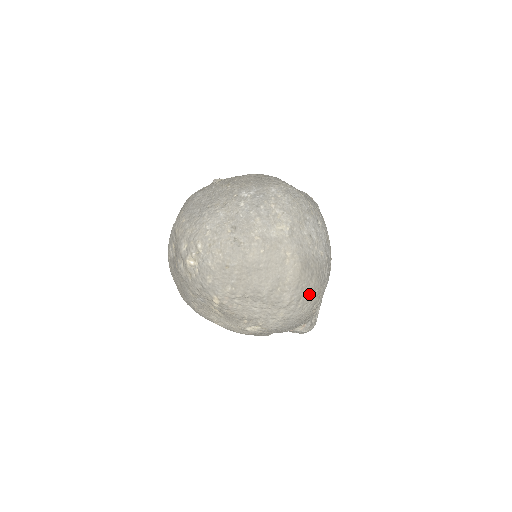
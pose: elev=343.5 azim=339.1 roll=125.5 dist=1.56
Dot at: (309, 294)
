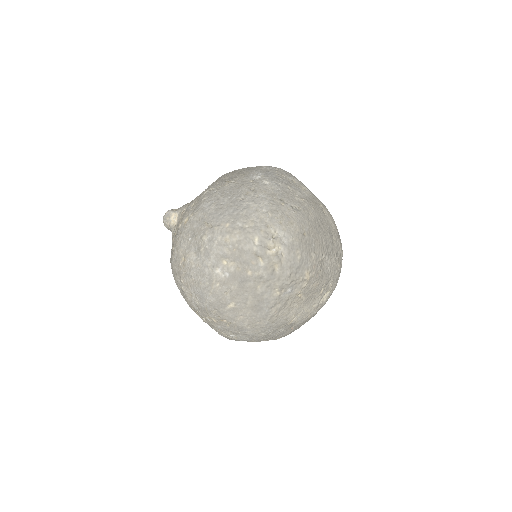
Dot at: occluded
